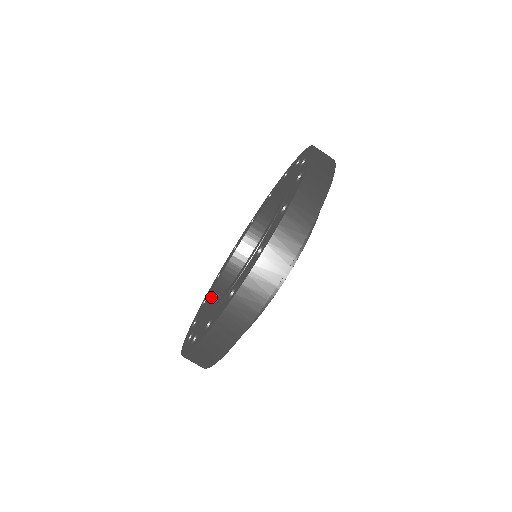
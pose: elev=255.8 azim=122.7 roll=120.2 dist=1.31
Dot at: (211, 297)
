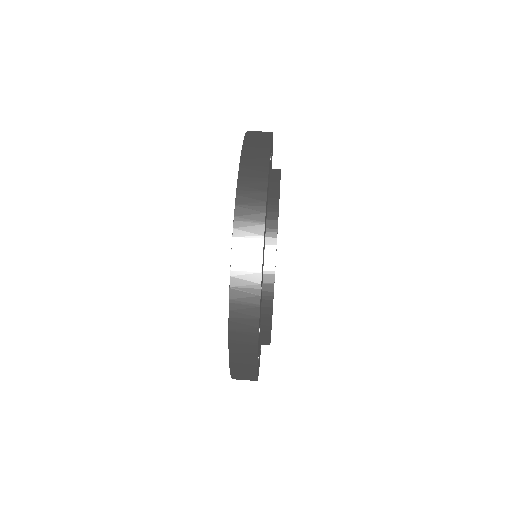
Dot at: occluded
